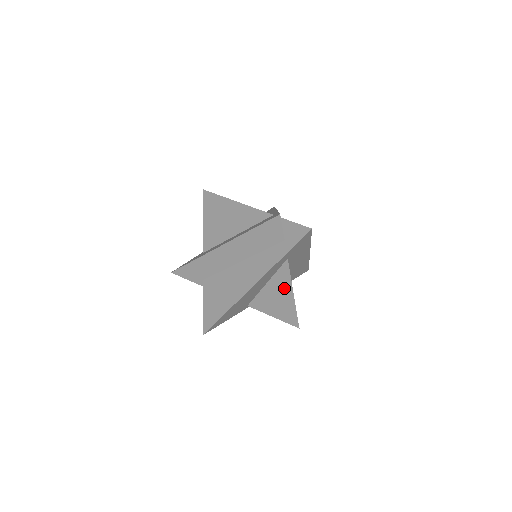
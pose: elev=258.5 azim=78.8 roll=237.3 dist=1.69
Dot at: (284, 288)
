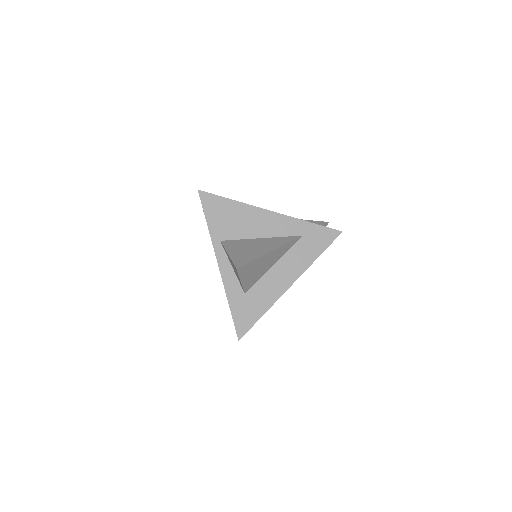
Dot at: (272, 245)
